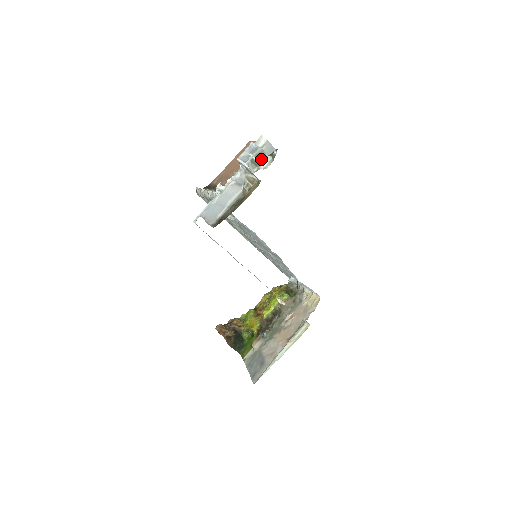
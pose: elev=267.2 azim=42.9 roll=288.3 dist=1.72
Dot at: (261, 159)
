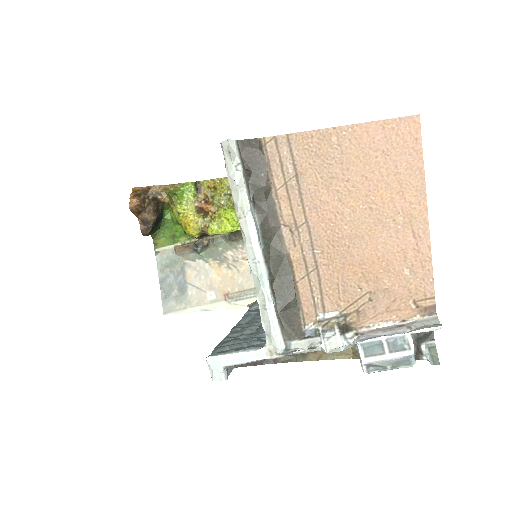
Dot at: occluded
